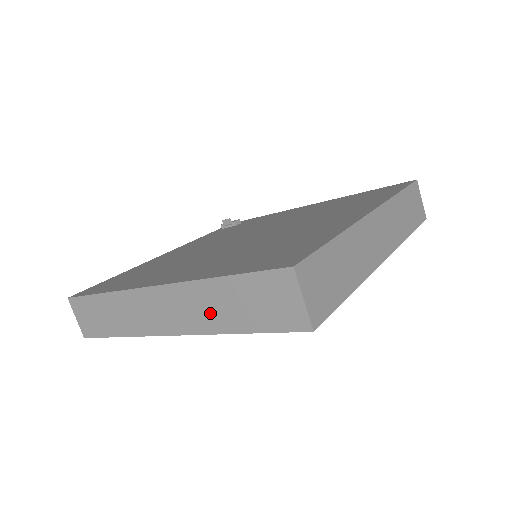
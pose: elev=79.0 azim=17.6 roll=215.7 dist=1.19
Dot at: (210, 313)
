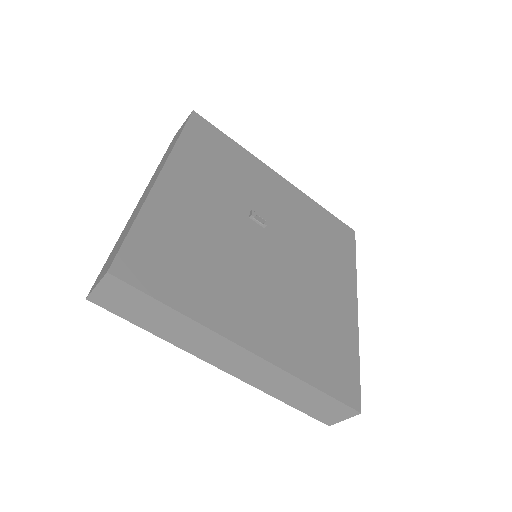
Dot at: (277, 387)
